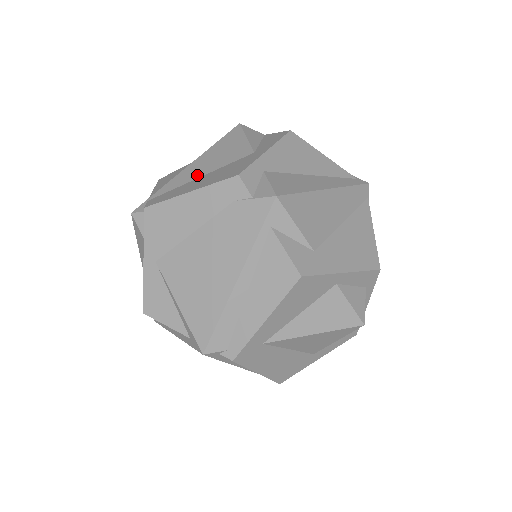
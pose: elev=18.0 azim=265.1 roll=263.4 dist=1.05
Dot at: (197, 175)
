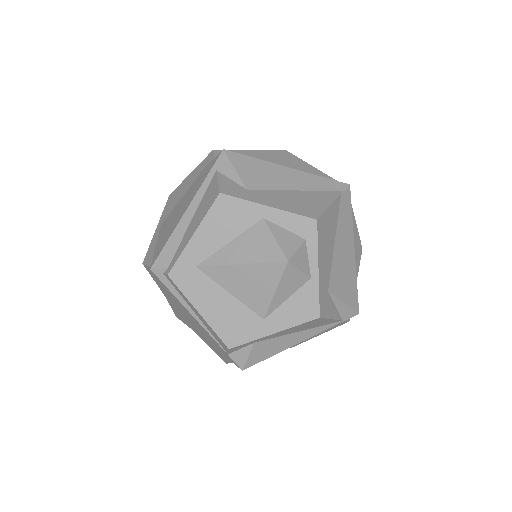
Dot at: occluded
